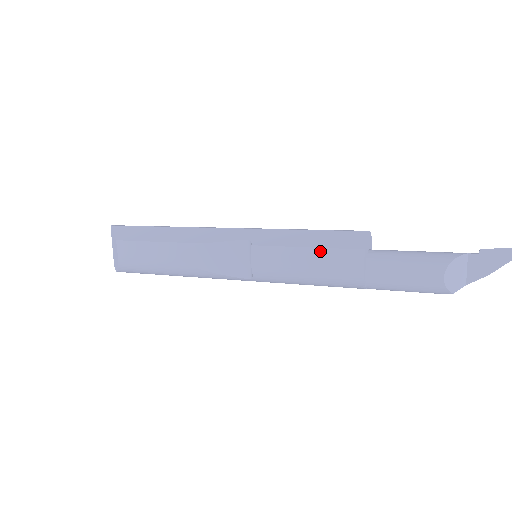
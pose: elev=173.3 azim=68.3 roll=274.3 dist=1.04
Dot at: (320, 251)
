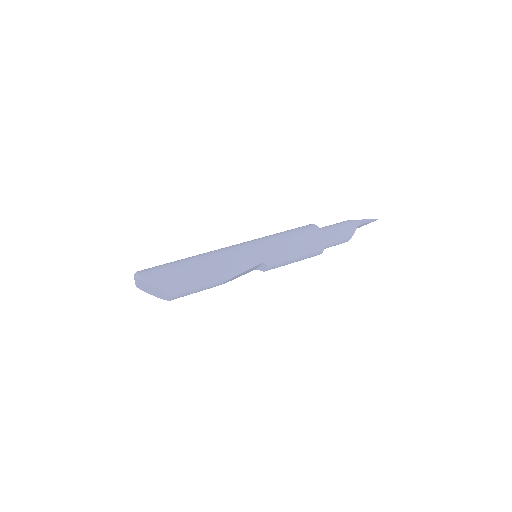
Dot at: (304, 257)
